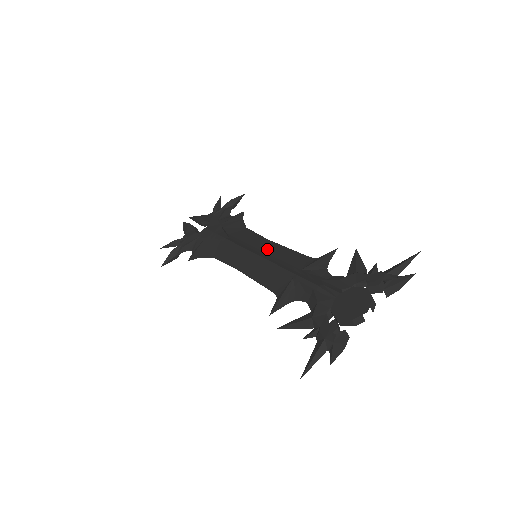
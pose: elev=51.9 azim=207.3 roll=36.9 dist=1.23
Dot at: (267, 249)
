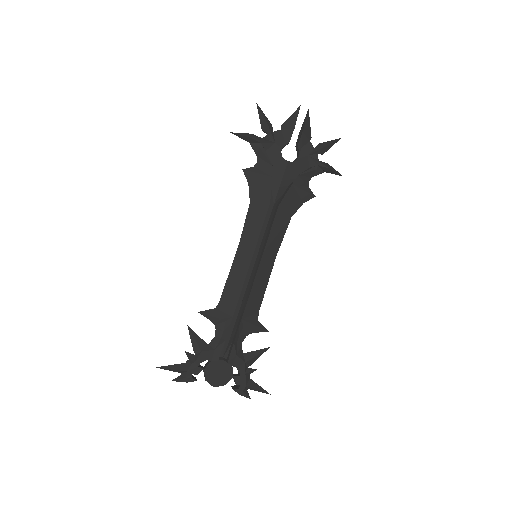
Dot at: (262, 269)
